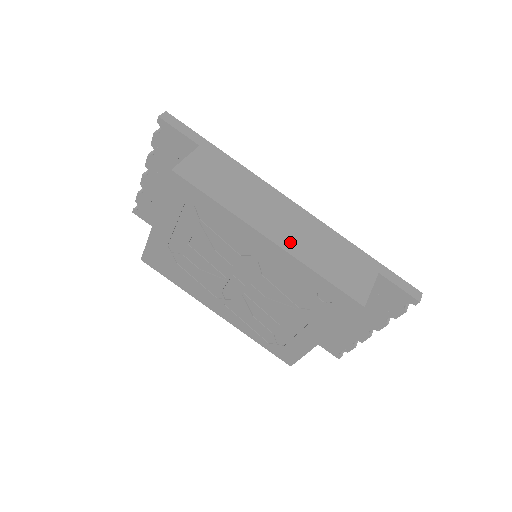
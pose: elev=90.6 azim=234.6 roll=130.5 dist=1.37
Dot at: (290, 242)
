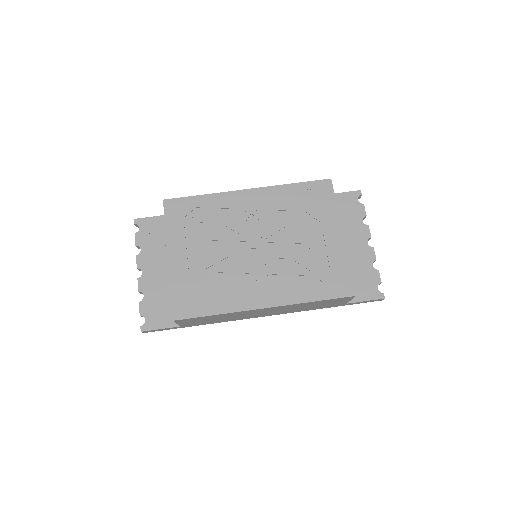
Dot at: occluded
